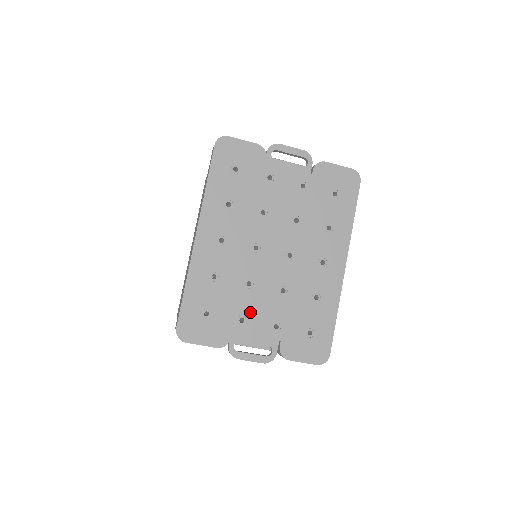
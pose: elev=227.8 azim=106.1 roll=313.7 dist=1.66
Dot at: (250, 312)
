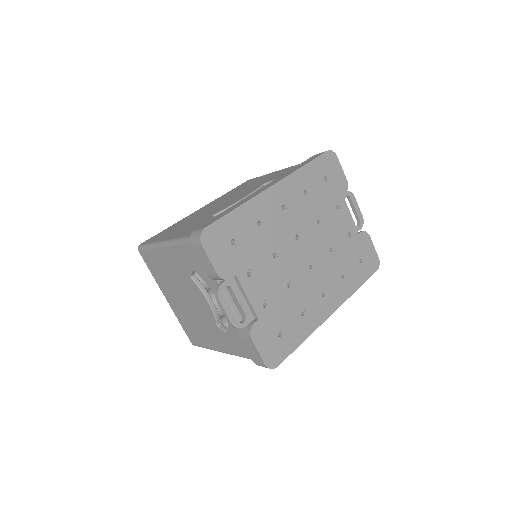
Dot at: (259, 275)
